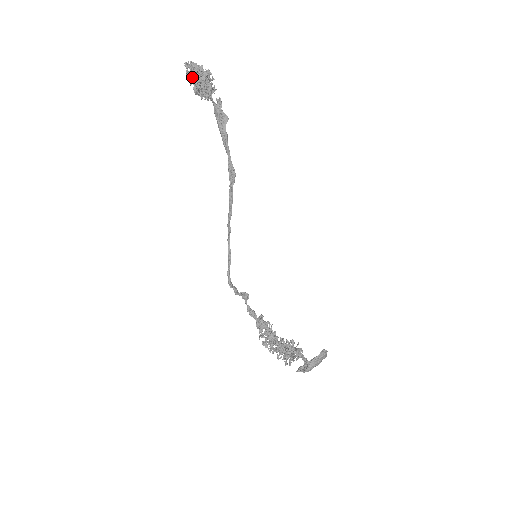
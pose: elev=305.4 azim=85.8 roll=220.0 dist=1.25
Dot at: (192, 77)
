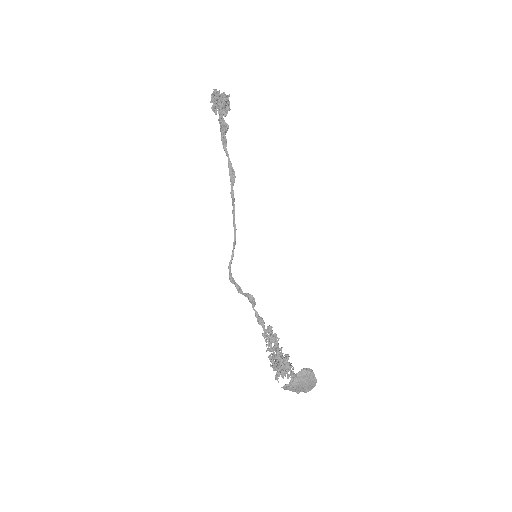
Dot at: (213, 100)
